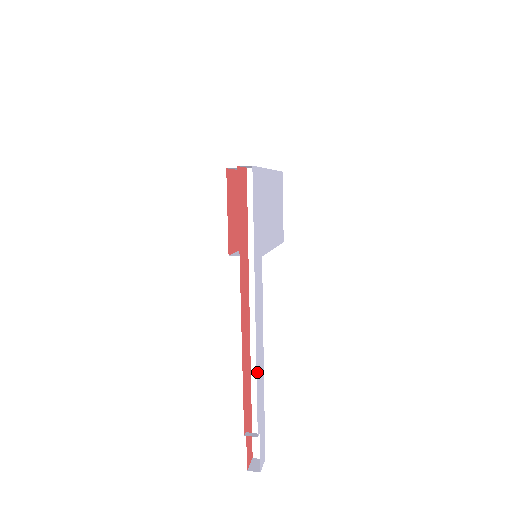
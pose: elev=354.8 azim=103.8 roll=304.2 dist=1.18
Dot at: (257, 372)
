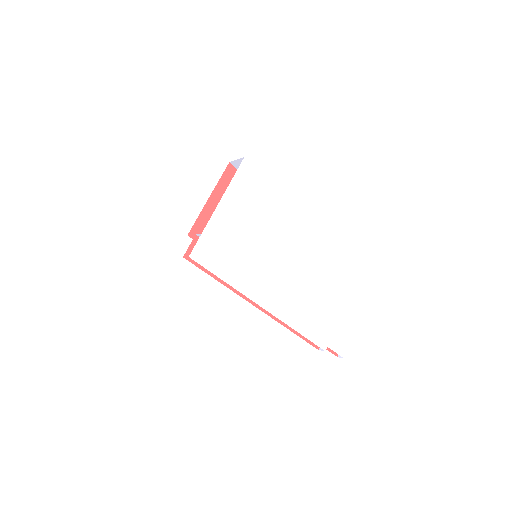
Dot at: (297, 329)
